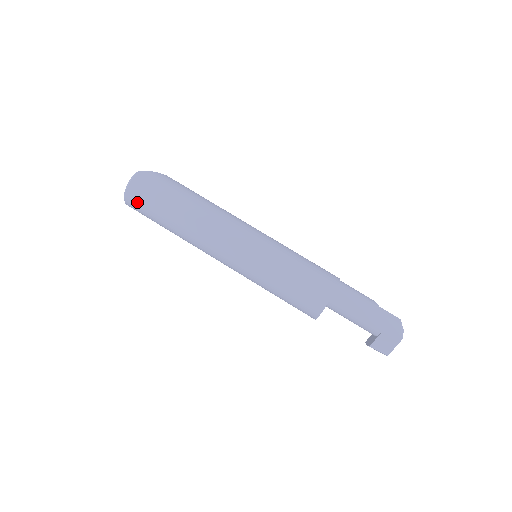
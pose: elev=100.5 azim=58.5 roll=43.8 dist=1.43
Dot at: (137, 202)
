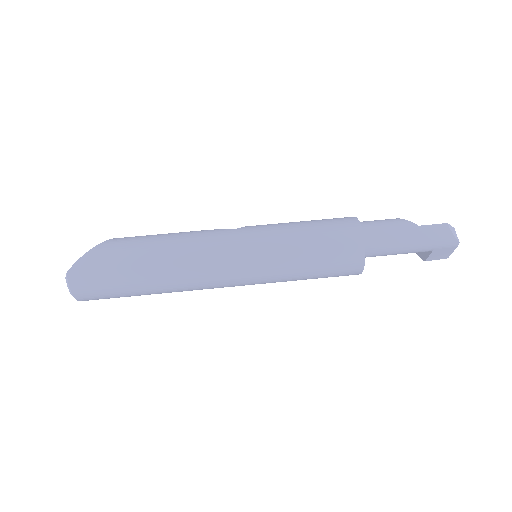
Dot at: (95, 298)
